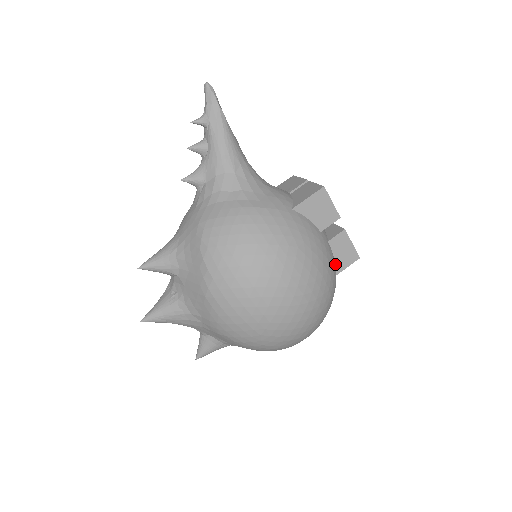
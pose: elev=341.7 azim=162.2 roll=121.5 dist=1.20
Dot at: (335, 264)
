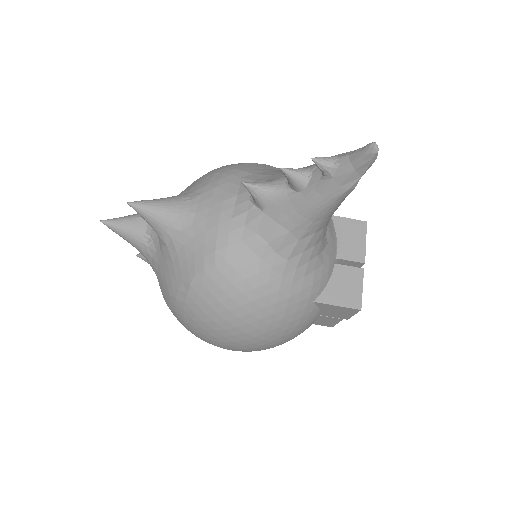
Dot at: occluded
